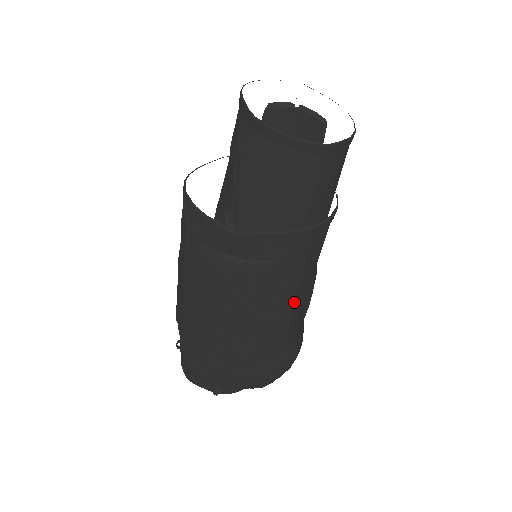
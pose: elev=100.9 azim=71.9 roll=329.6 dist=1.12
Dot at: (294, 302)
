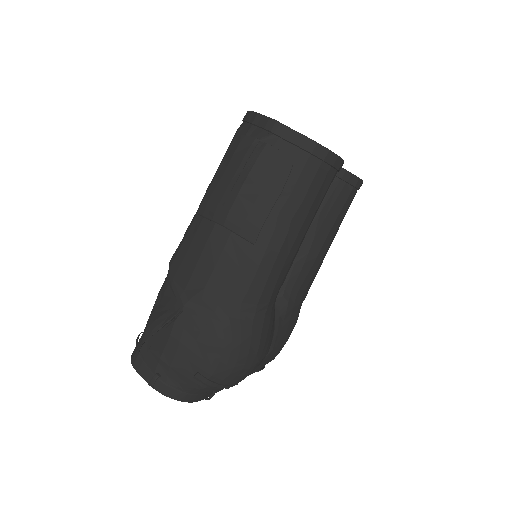
Dot at: (285, 233)
